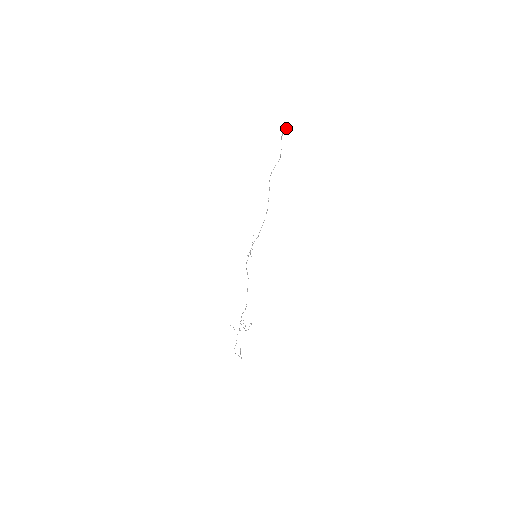
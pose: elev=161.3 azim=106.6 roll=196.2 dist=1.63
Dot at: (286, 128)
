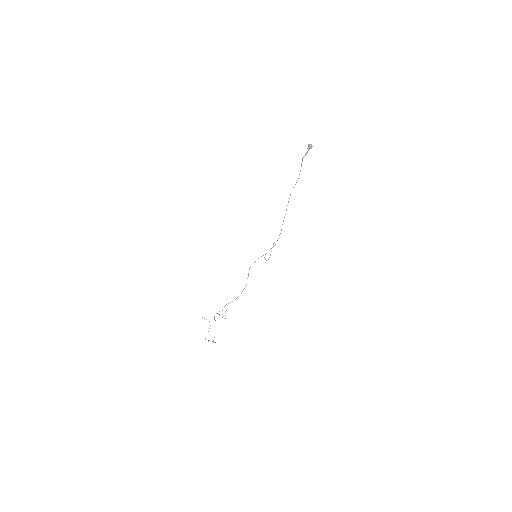
Dot at: (311, 148)
